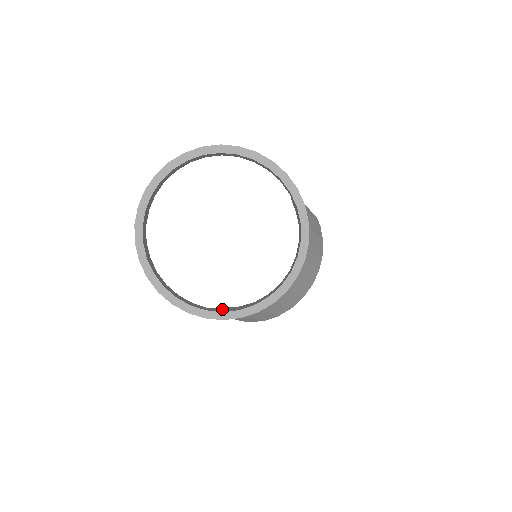
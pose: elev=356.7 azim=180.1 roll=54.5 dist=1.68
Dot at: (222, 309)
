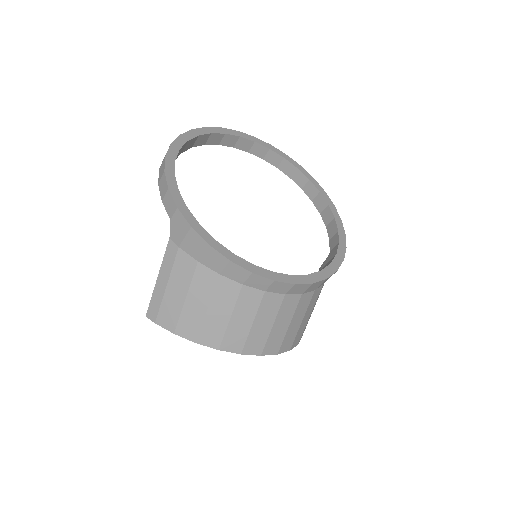
Dot at: occluded
